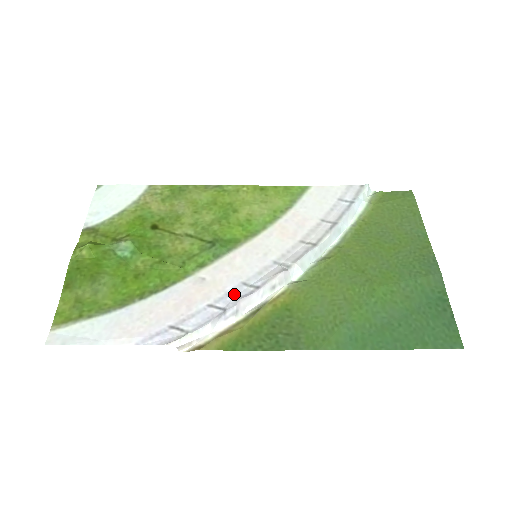
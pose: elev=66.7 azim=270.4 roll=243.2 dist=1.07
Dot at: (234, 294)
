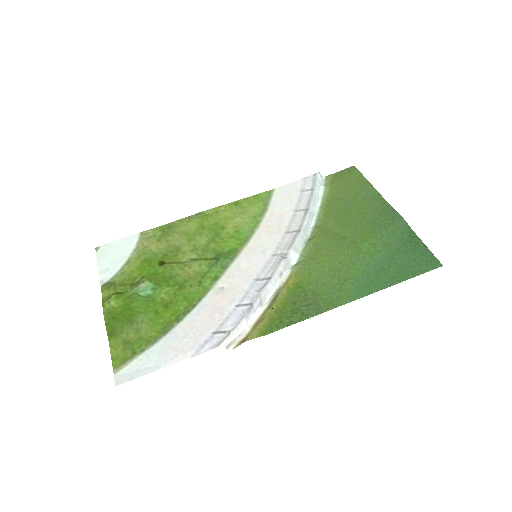
Dot at: (253, 290)
